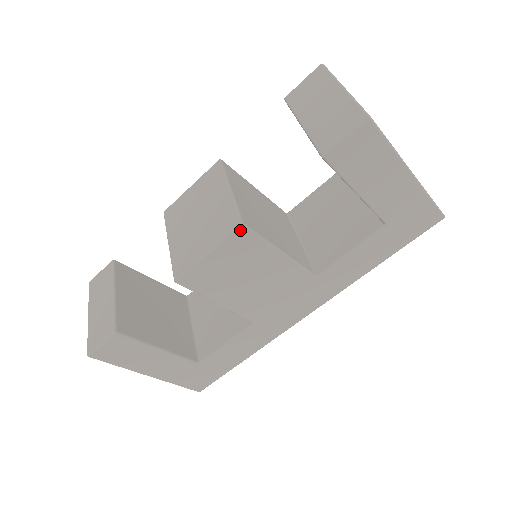
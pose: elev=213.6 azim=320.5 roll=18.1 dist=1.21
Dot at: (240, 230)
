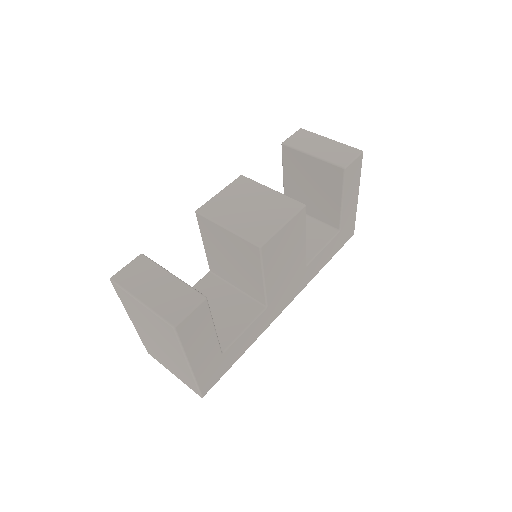
Dot at: (303, 210)
